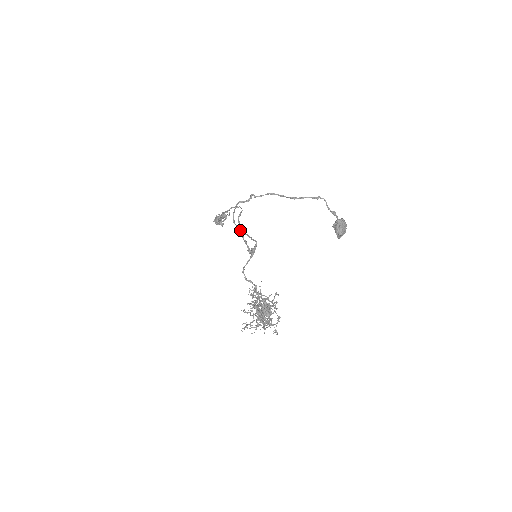
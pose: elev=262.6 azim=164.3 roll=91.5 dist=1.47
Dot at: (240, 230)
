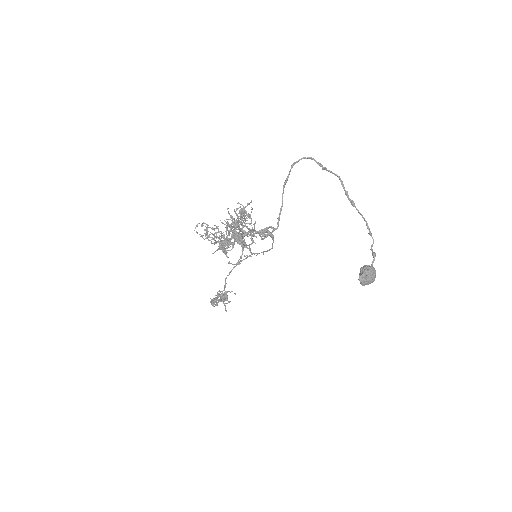
Dot at: occluded
